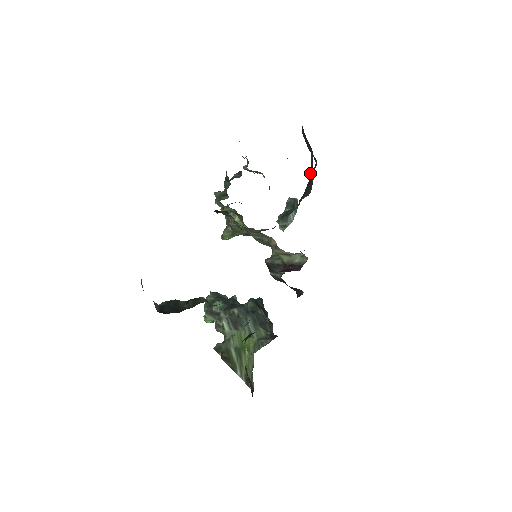
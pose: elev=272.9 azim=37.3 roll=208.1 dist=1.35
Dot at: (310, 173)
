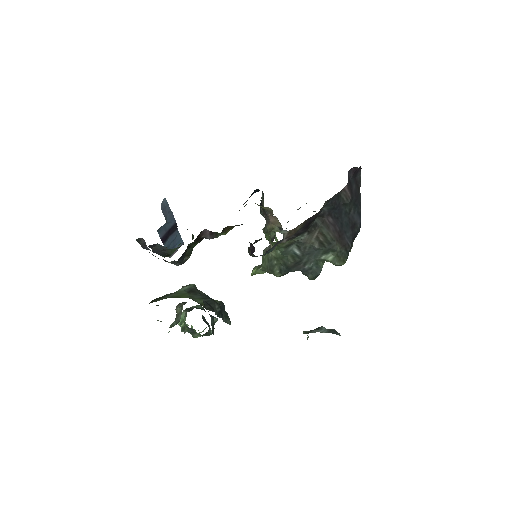
Dot at: (343, 216)
